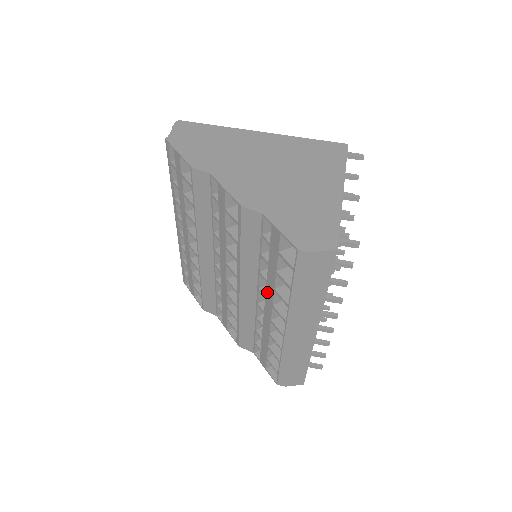
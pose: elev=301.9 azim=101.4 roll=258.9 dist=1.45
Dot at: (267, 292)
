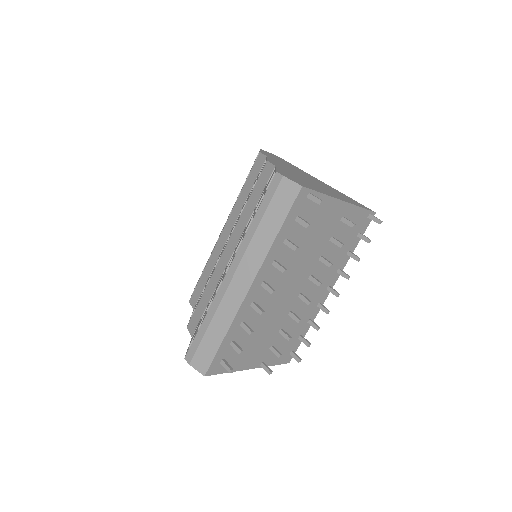
Dot at: occluded
